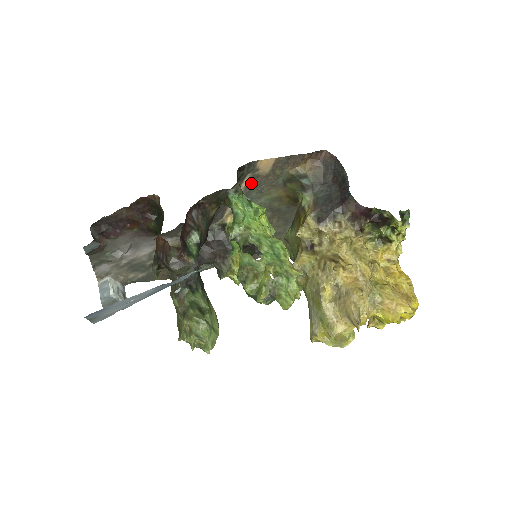
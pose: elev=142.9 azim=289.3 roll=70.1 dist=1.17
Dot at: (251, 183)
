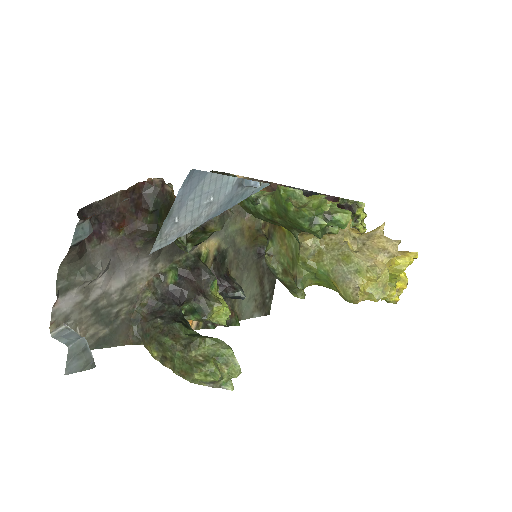
Dot at: occluded
